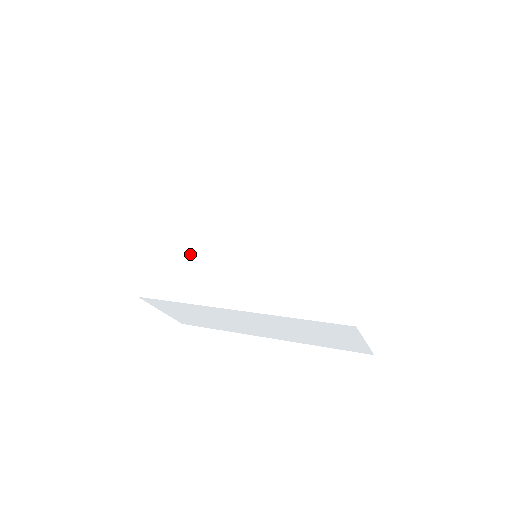
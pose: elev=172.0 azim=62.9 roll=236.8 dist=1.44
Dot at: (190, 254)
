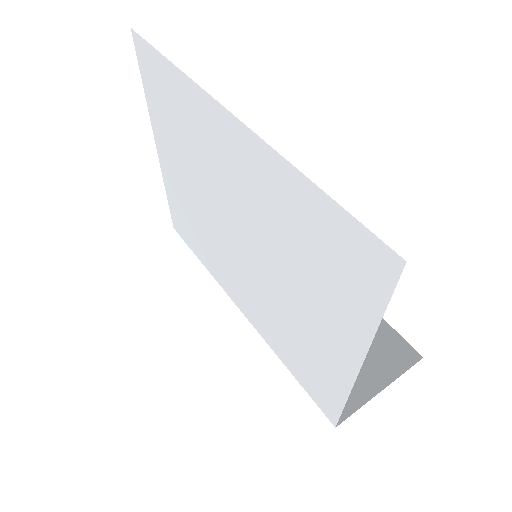
Dot at: (192, 219)
